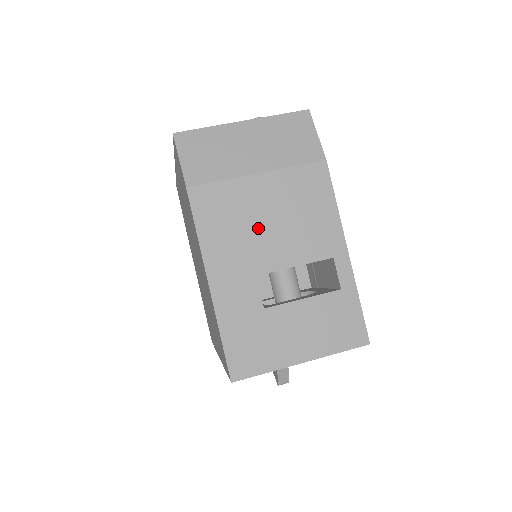
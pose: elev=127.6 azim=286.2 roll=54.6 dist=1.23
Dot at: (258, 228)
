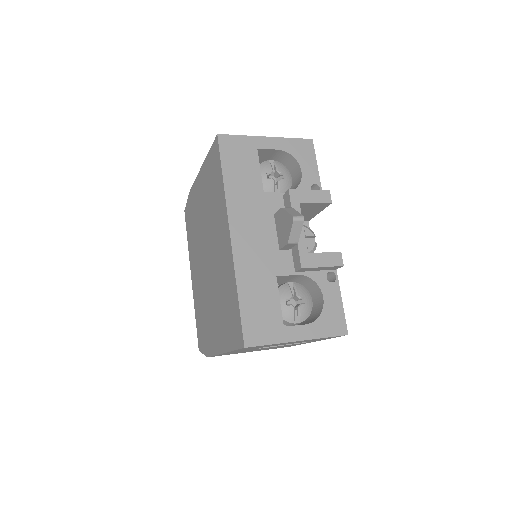
Dot at: occluded
